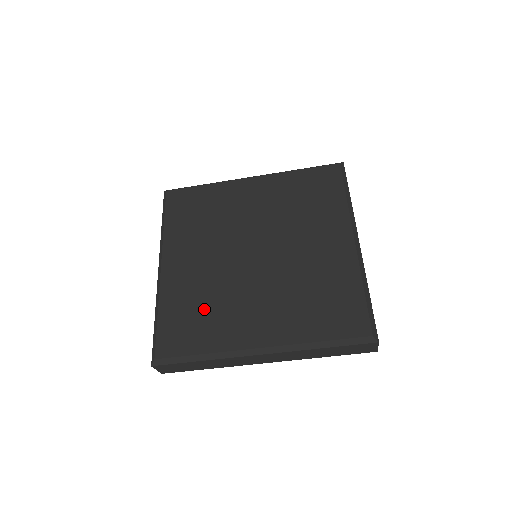
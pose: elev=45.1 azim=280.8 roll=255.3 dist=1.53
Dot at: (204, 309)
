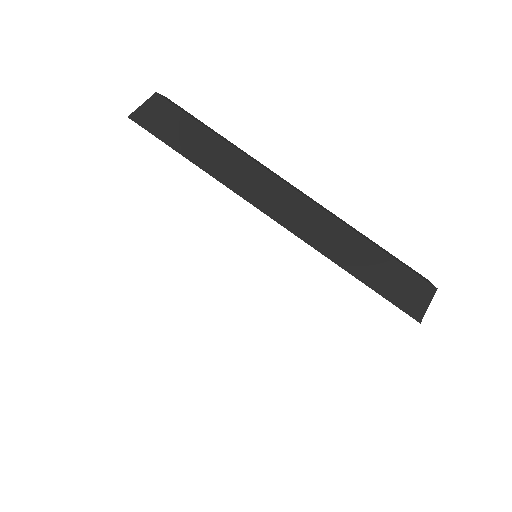
Dot at: occluded
